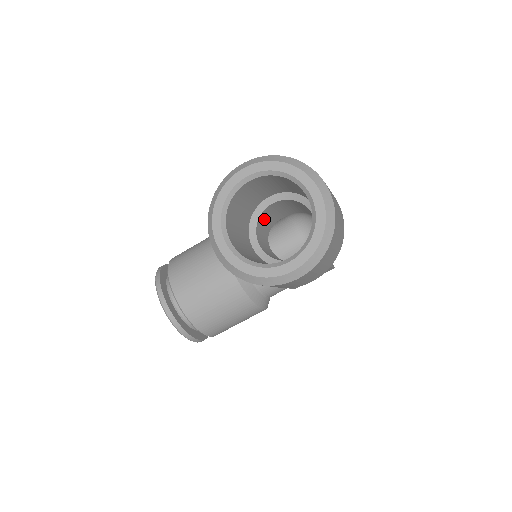
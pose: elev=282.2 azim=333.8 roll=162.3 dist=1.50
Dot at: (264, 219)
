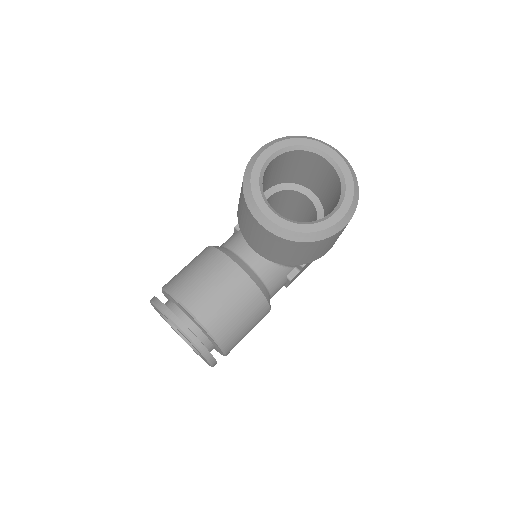
Dot at: occluded
